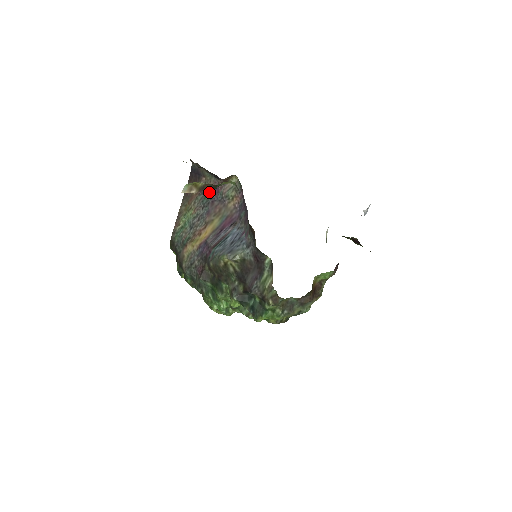
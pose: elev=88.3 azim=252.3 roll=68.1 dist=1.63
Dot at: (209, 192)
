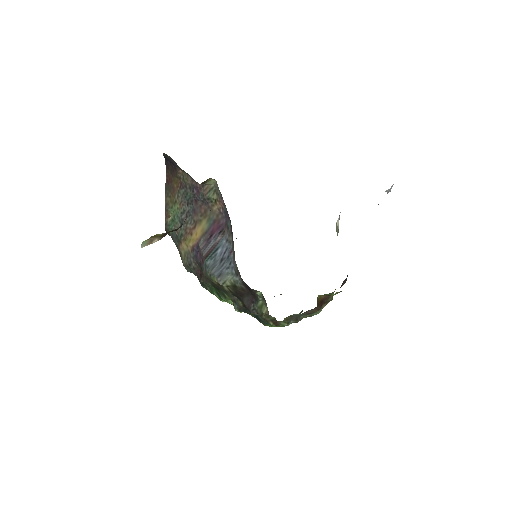
Dot at: (189, 189)
